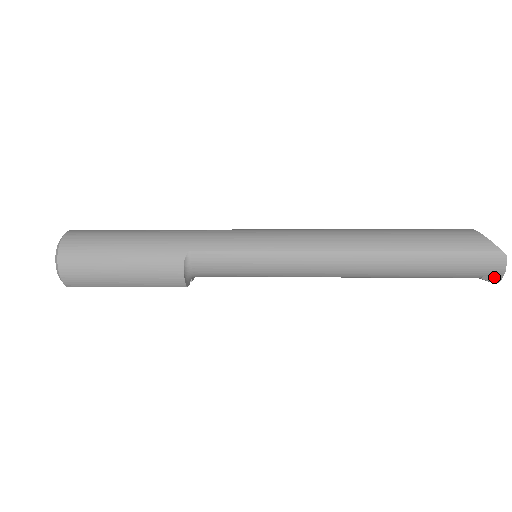
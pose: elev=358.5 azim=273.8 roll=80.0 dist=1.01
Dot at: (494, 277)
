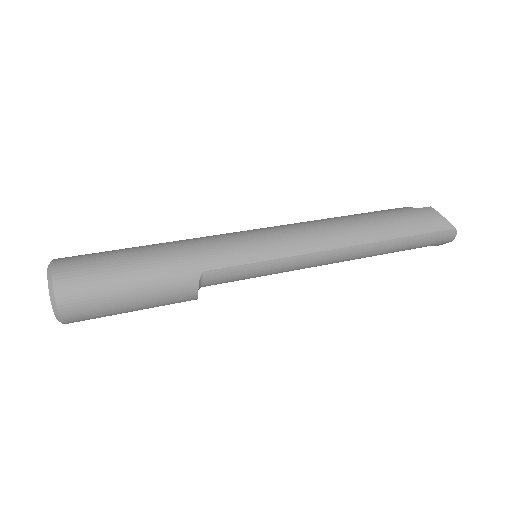
Dot at: (442, 244)
